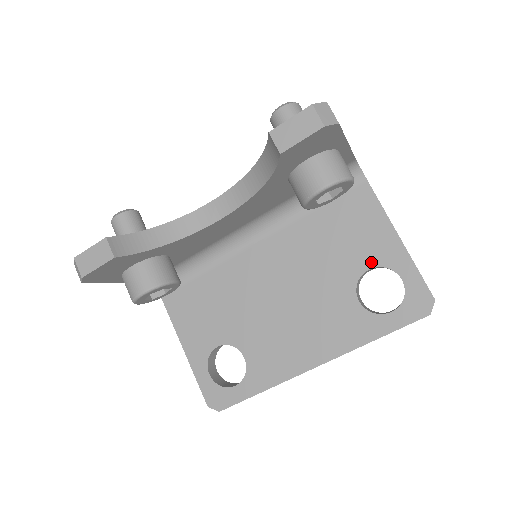
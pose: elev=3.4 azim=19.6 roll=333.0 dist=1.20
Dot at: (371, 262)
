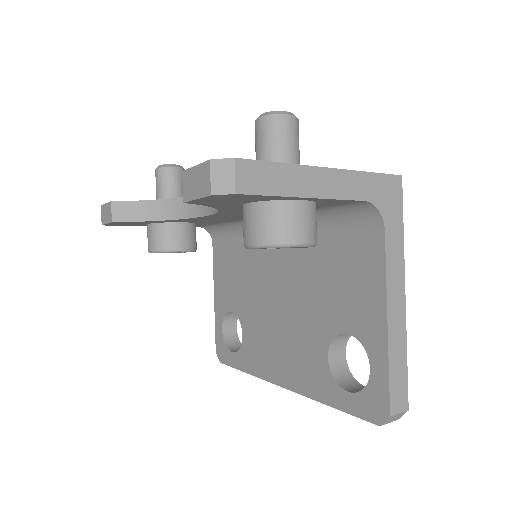
Dot at: (352, 327)
